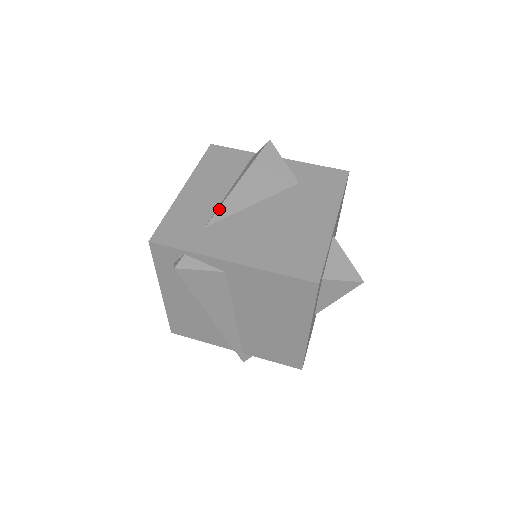
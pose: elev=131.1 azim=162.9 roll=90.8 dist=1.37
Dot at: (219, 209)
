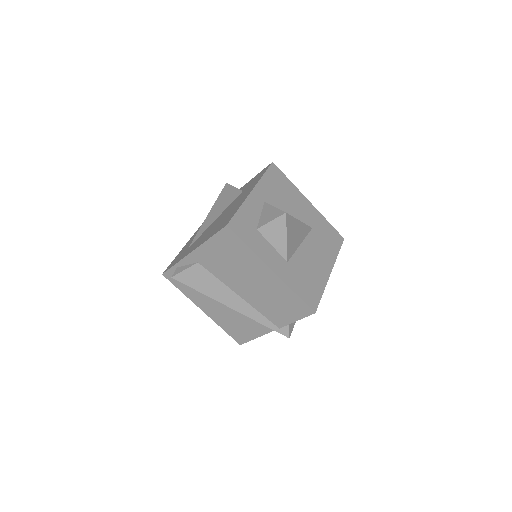
Dot at: (196, 235)
